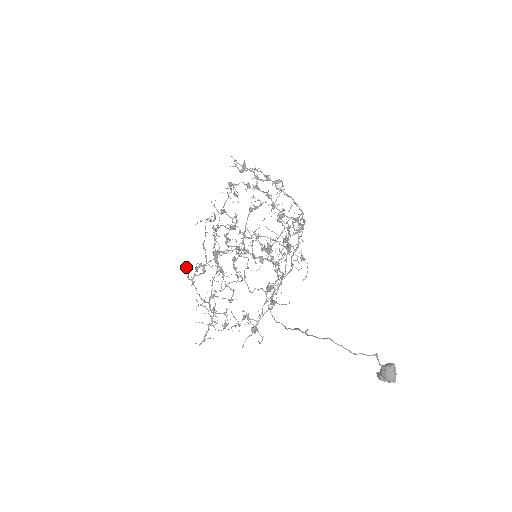
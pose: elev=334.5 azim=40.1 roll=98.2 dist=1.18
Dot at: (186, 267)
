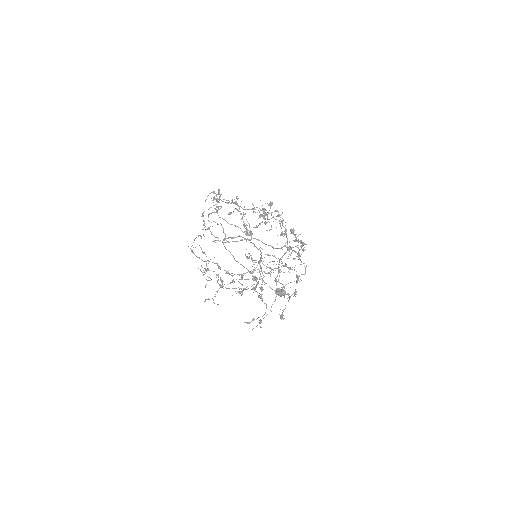
Dot at: (222, 280)
